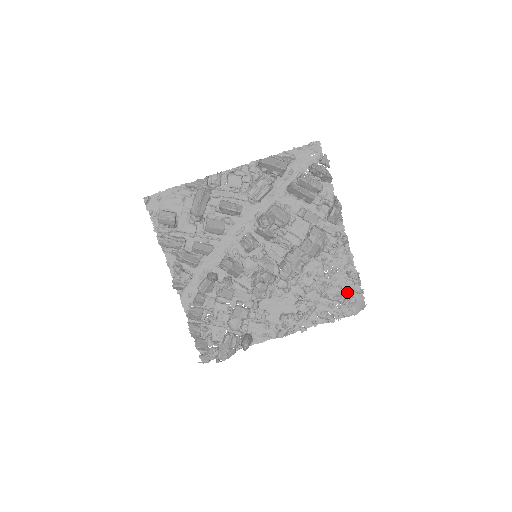
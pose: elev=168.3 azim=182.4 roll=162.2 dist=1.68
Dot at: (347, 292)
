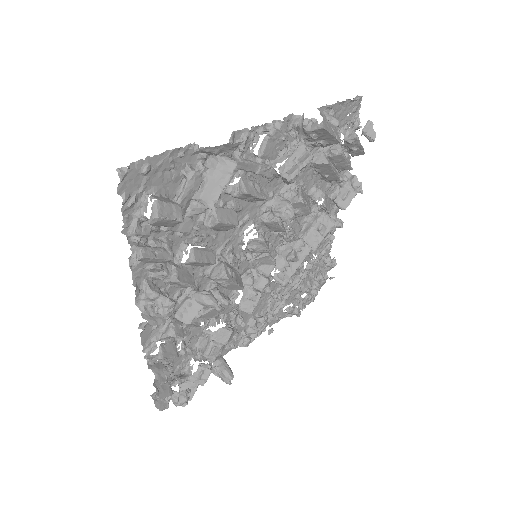
Dot at: (316, 280)
